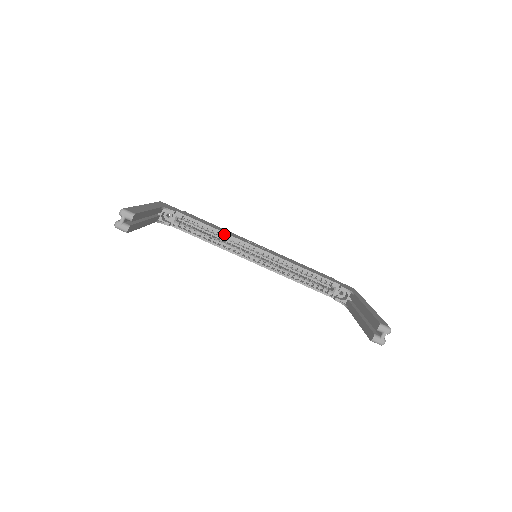
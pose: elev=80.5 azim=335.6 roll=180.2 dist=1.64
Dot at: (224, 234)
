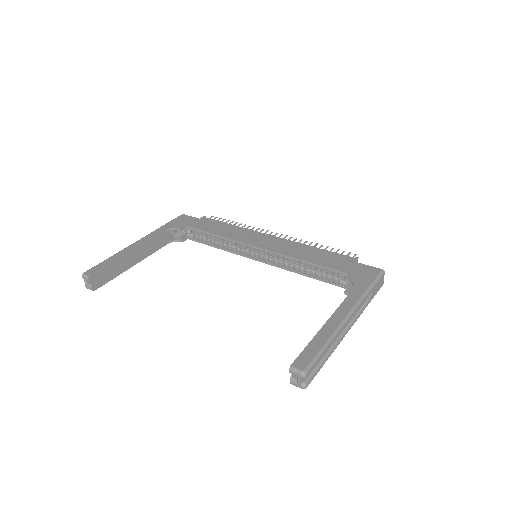
Dot at: (225, 239)
